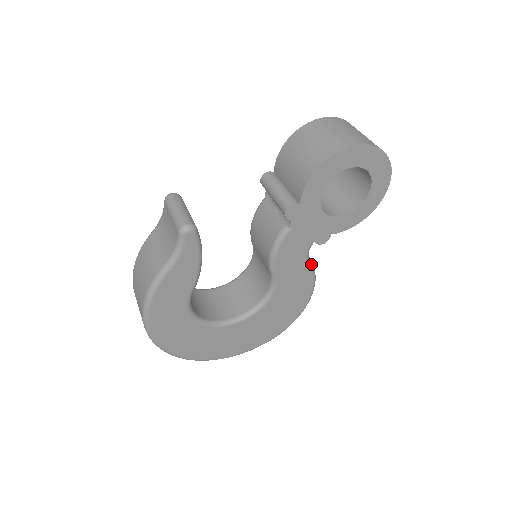
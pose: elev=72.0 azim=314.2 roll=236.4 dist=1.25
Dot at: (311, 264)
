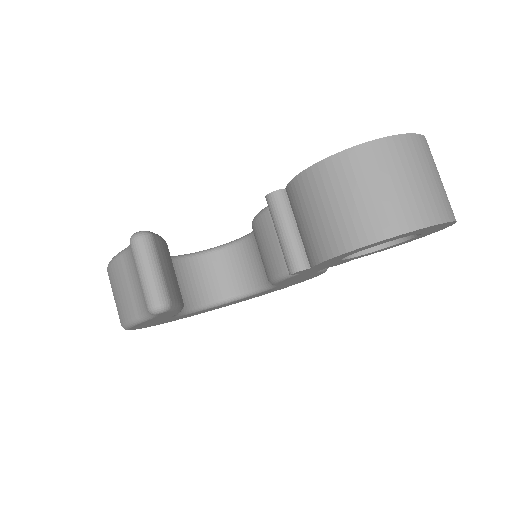
Dot at: (323, 270)
